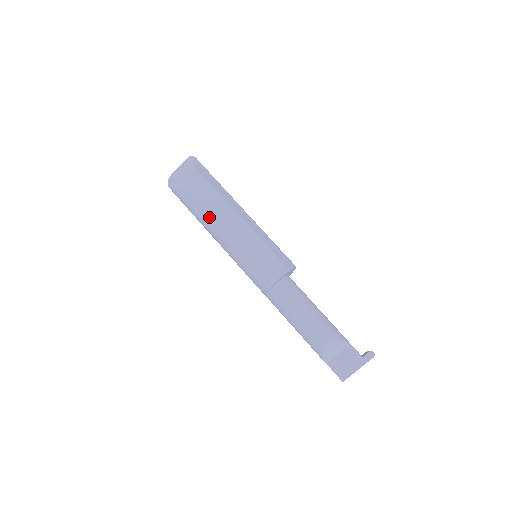
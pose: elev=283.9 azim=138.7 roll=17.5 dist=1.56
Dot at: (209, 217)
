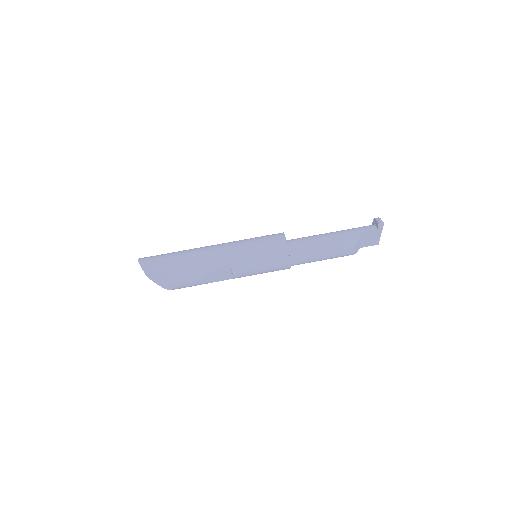
Dot at: (209, 282)
